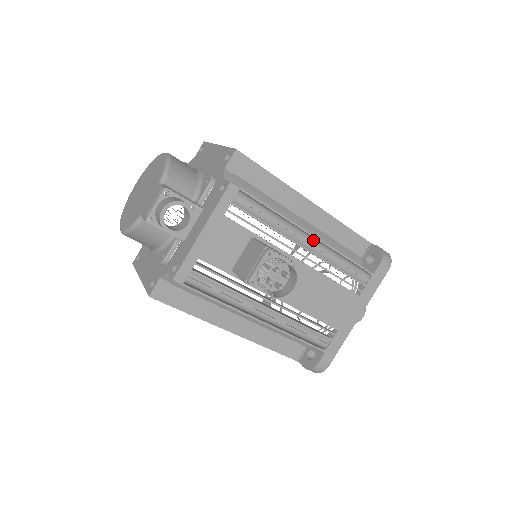
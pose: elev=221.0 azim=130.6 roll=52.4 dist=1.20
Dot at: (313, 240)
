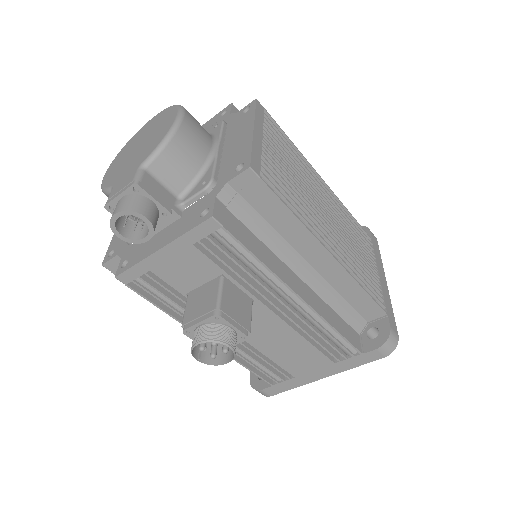
Dot at: (302, 300)
